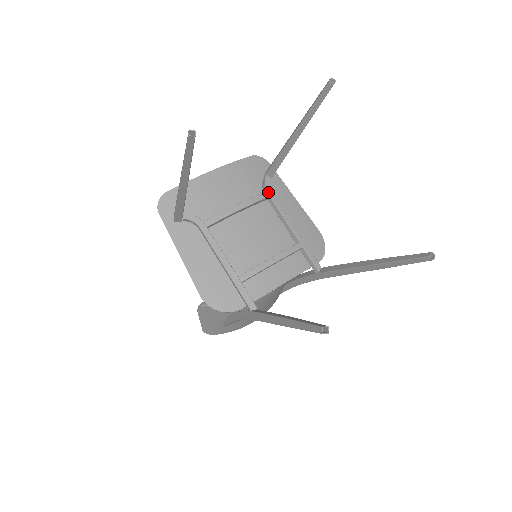
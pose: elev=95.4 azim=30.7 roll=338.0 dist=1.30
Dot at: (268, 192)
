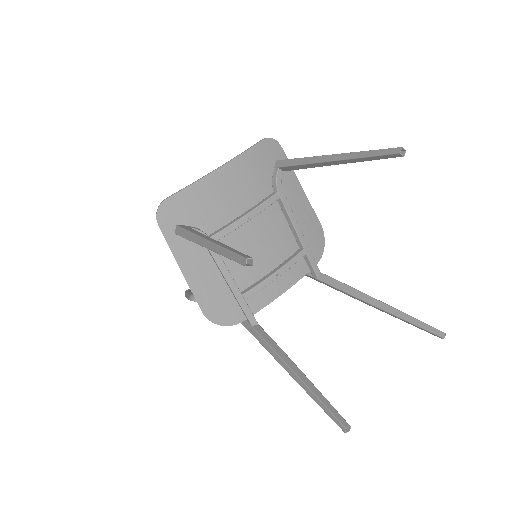
Dot at: (279, 192)
